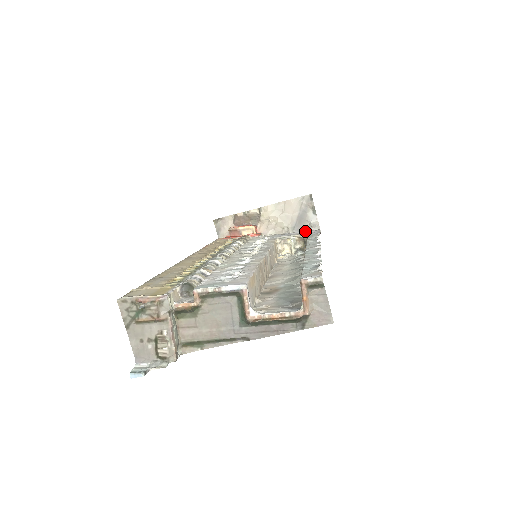
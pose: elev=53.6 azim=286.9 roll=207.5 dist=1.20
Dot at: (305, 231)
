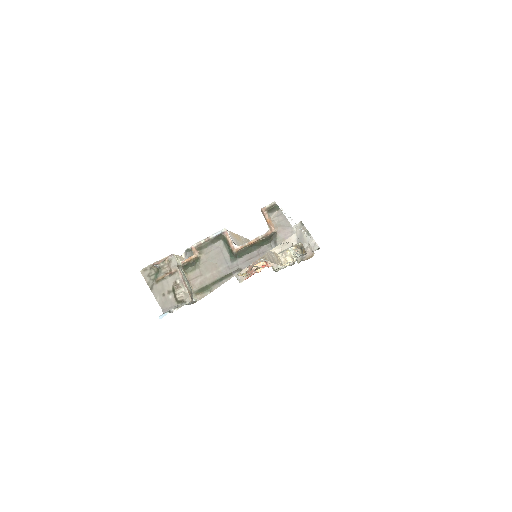
Dot at: occluded
